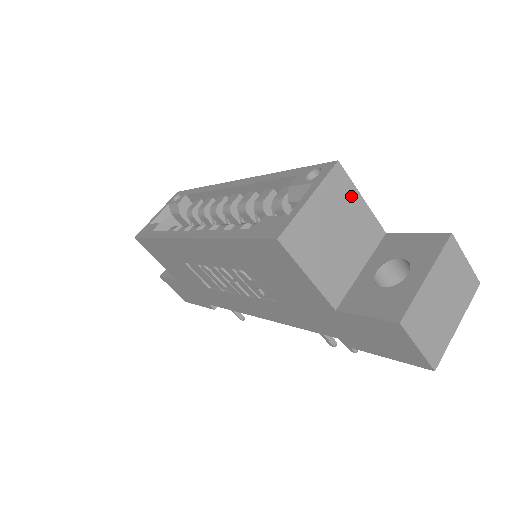
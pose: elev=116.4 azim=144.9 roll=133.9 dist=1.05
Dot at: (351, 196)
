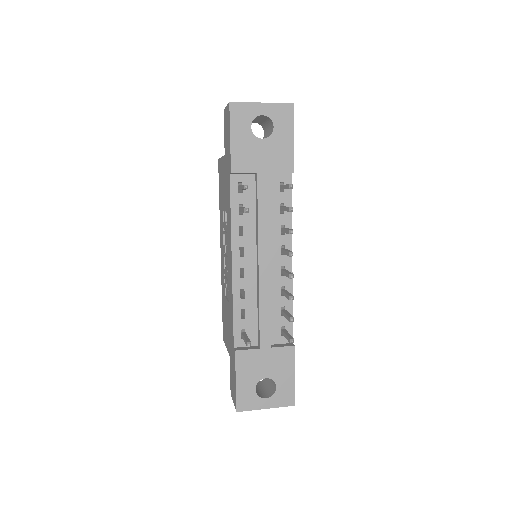
Dot at: occluded
